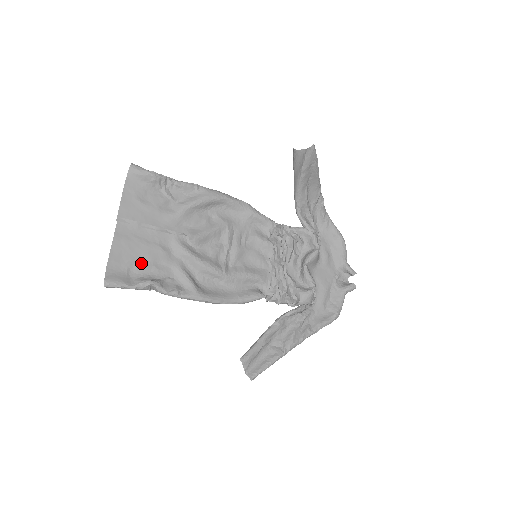
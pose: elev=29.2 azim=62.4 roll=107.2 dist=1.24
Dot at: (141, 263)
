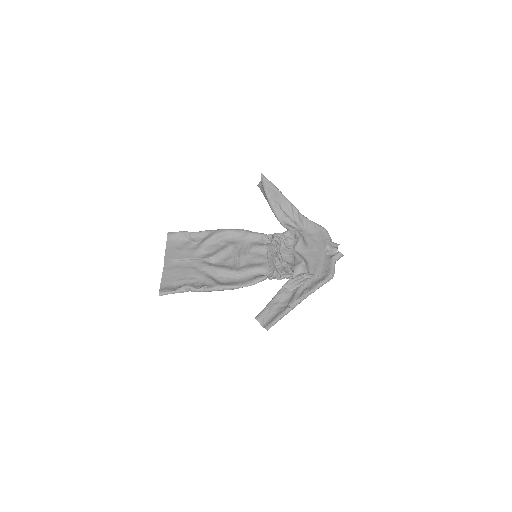
Dot at: (180, 279)
